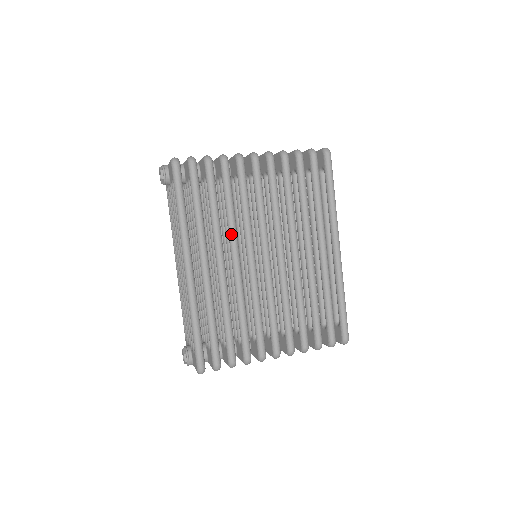
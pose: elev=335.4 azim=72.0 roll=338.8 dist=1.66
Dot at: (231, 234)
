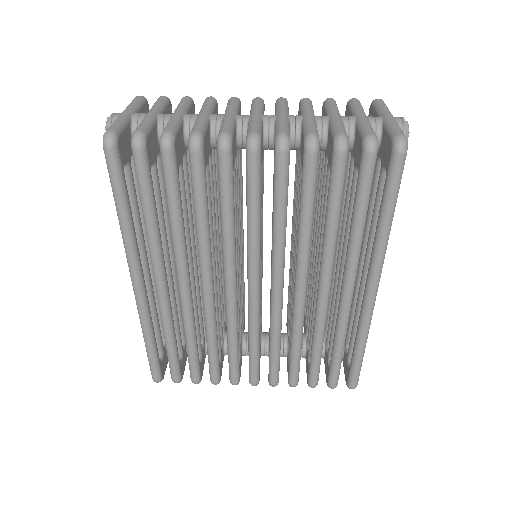
Dot at: (200, 255)
